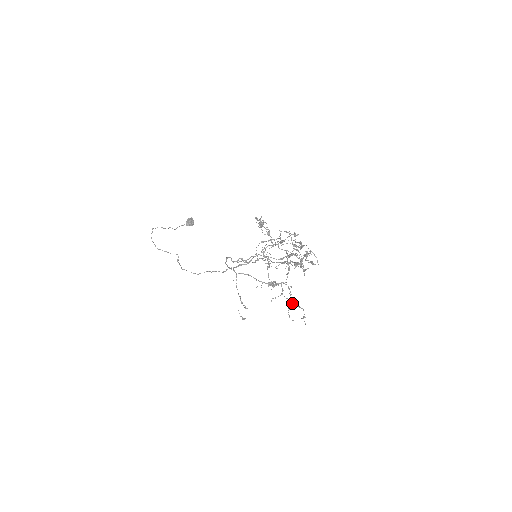
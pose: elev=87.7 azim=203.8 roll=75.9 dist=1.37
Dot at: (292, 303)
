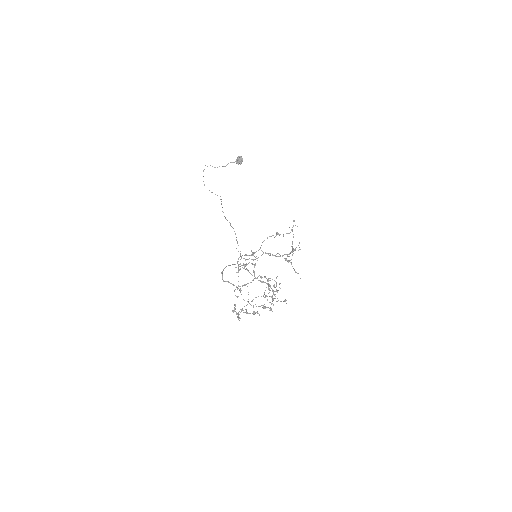
Dot at: occluded
